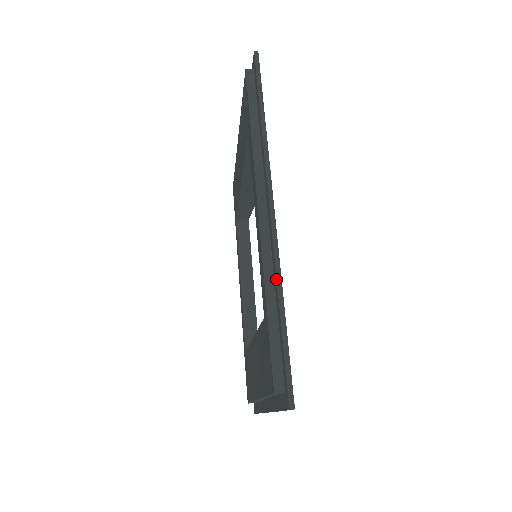
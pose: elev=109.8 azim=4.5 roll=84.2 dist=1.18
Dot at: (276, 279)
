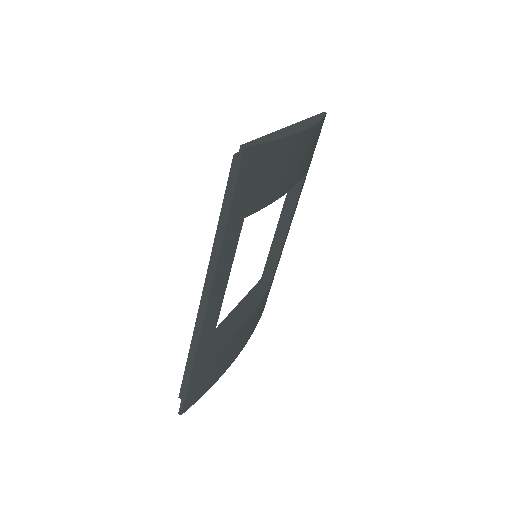
Dot at: (192, 353)
